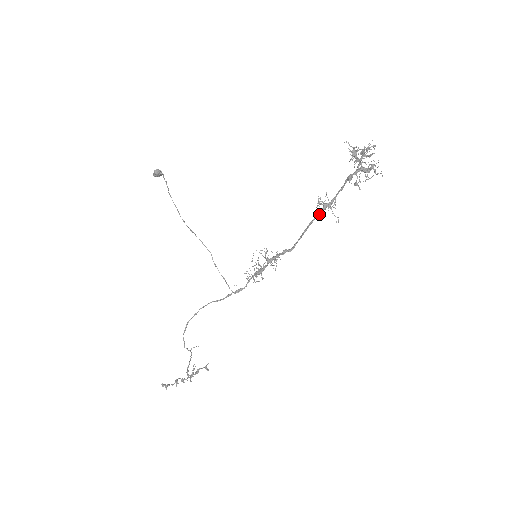
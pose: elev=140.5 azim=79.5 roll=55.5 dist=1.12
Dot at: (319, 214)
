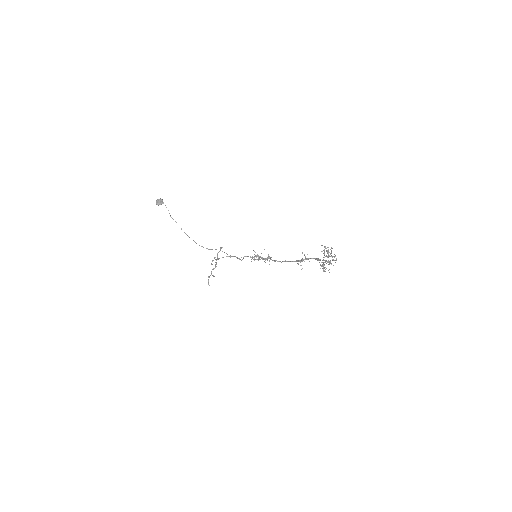
Dot at: (298, 261)
